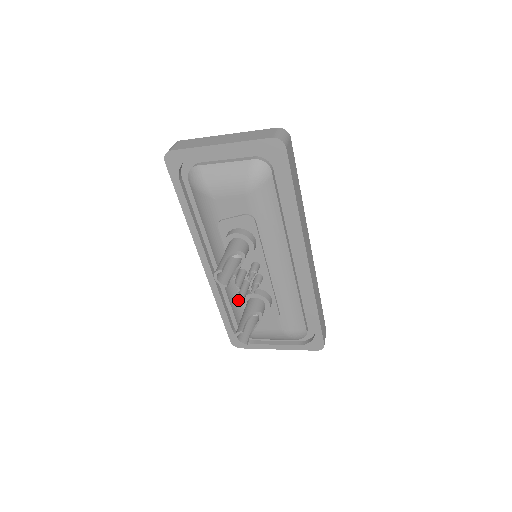
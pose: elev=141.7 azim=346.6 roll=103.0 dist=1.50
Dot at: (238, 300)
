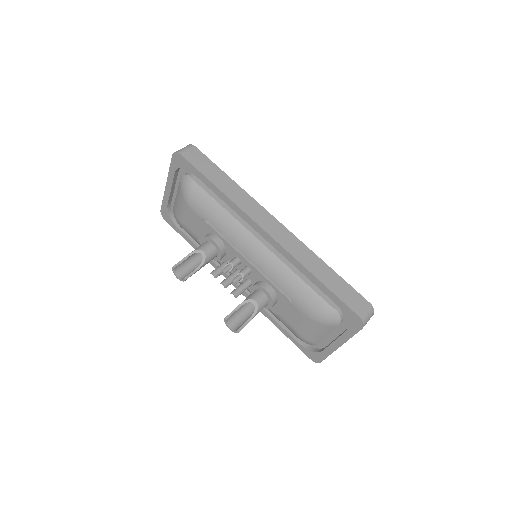
Dot at: occluded
